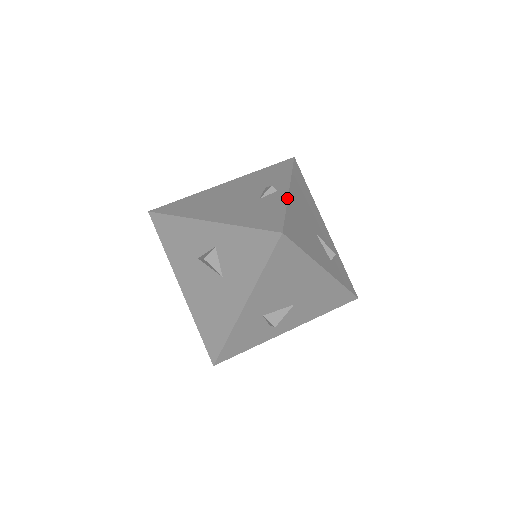
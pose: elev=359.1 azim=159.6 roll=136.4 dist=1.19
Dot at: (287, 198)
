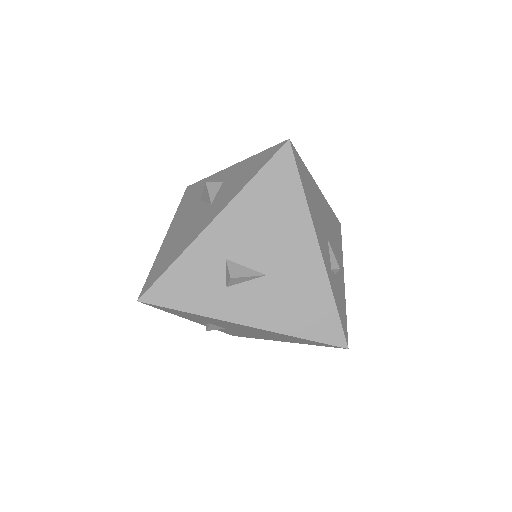
Dot at: (312, 177)
